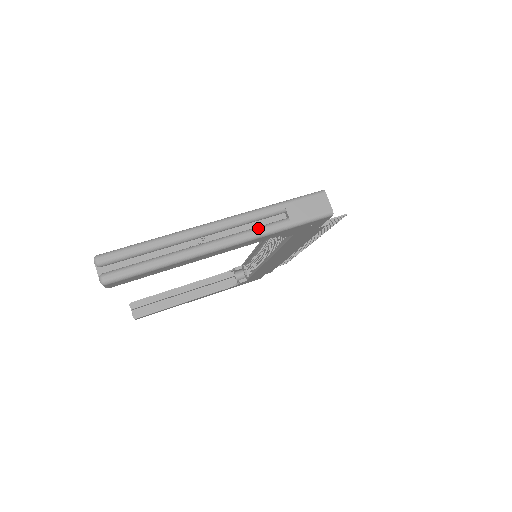
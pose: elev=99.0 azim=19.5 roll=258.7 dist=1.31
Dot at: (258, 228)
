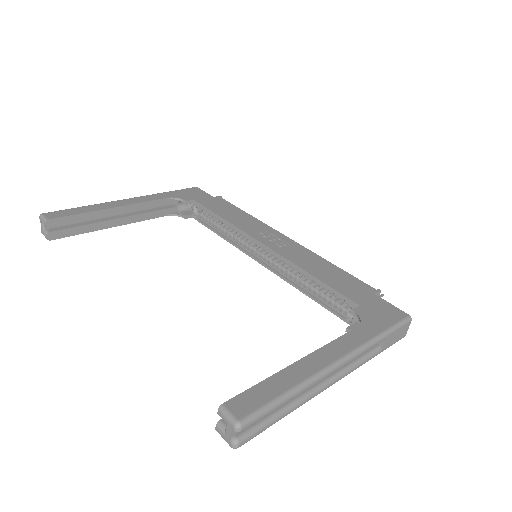
Dot at: (362, 361)
